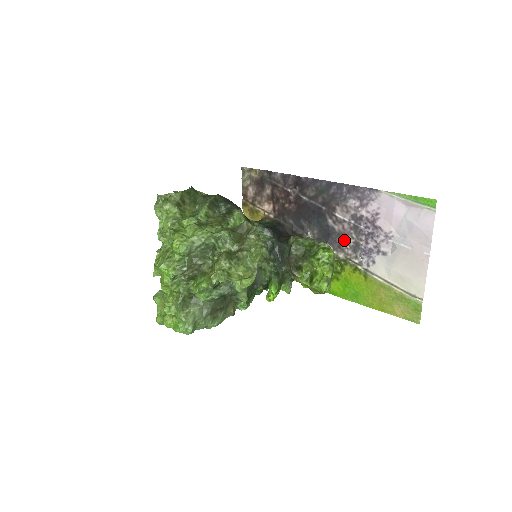
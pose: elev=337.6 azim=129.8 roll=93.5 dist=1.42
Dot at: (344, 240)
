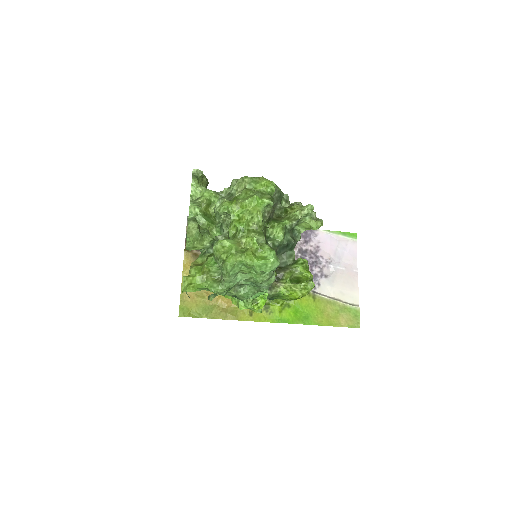
Dot at: occluded
